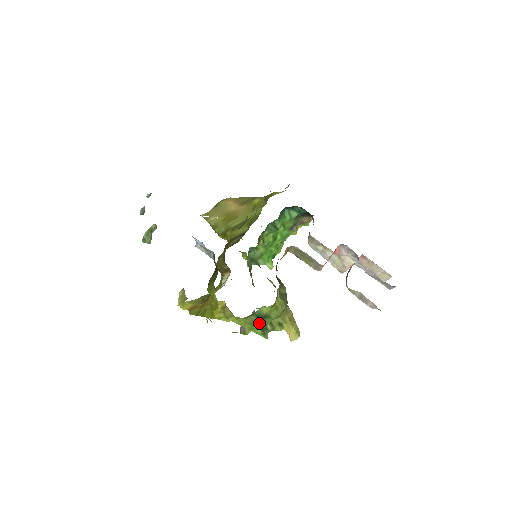
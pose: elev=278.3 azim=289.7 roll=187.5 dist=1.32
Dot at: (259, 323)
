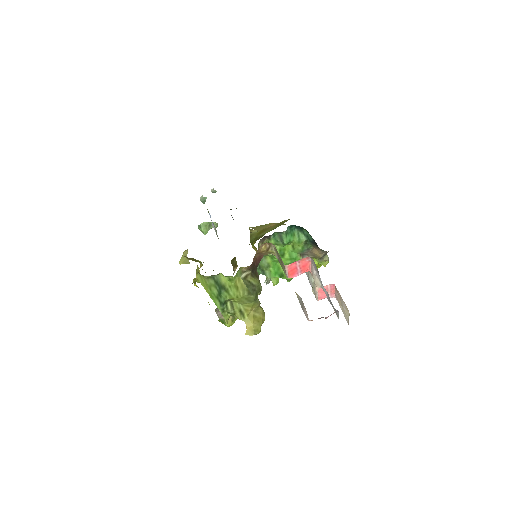
Dot at: (217, 292)
